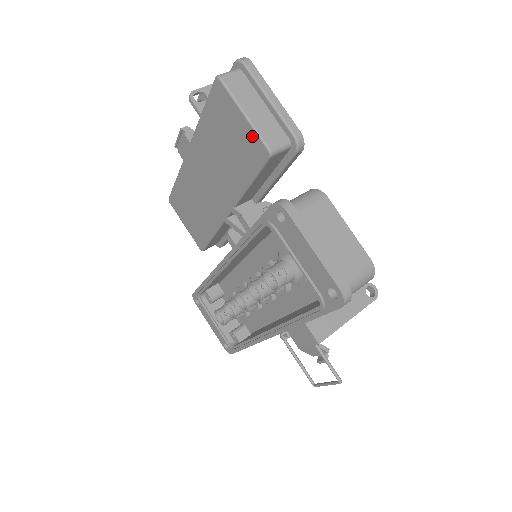
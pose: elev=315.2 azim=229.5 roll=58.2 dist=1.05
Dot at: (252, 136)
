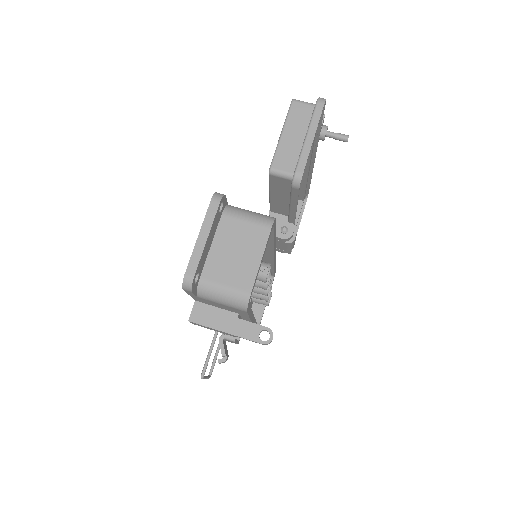
Dot at: (275, 153)
